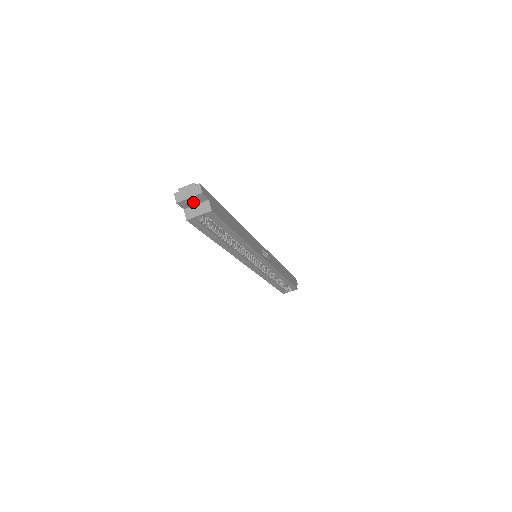
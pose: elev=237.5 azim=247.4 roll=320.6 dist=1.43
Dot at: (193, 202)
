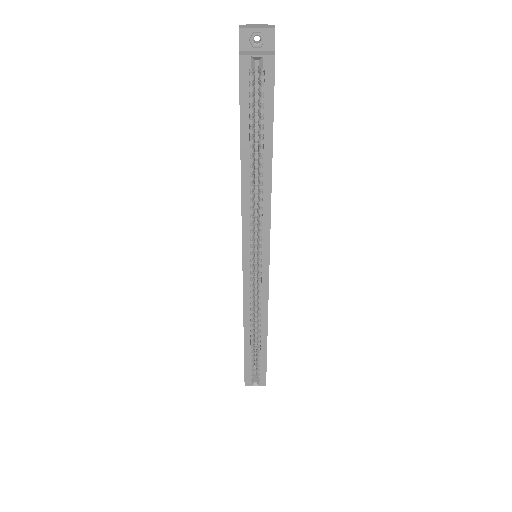
Dot at: (256, 44)
